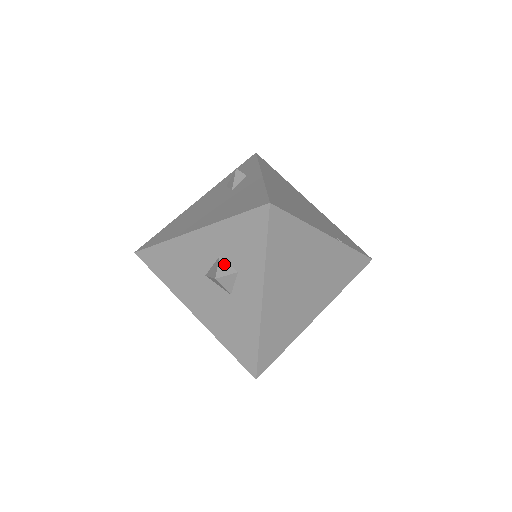
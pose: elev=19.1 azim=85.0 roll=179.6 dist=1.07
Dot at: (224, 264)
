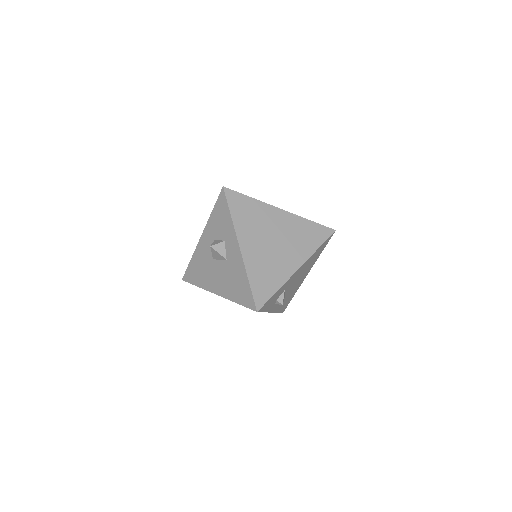
Dot at: (217, 241)
